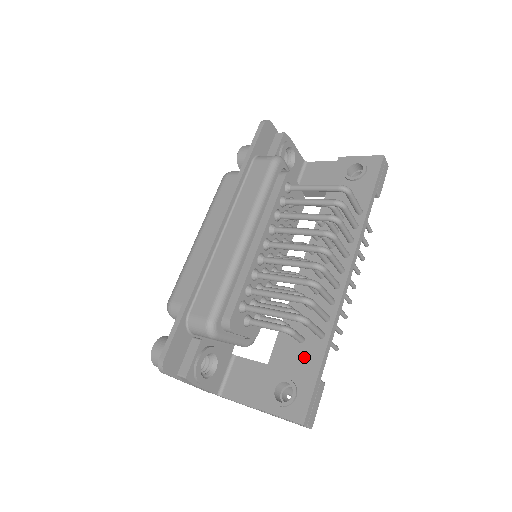
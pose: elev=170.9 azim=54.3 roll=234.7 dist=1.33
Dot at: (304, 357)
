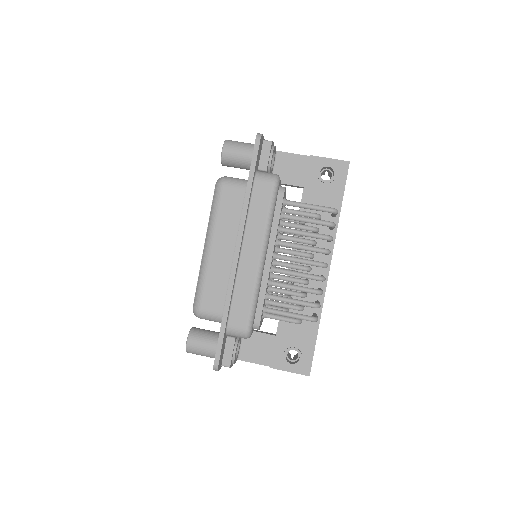
Dot at: (304, 331)
